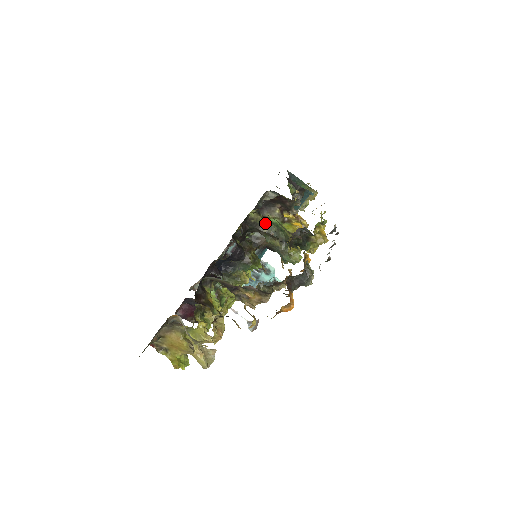
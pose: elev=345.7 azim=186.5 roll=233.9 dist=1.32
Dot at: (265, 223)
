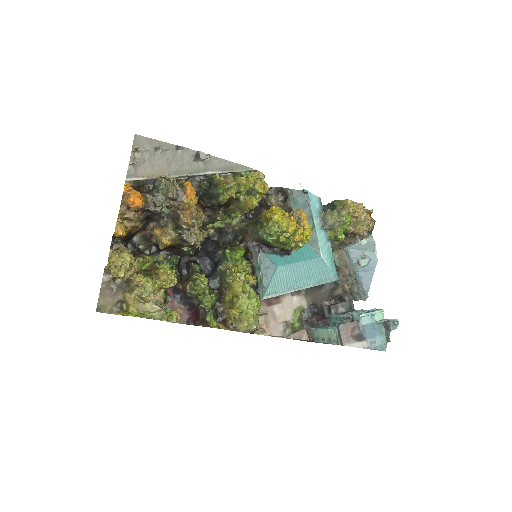
Dot at: (247, 224)
